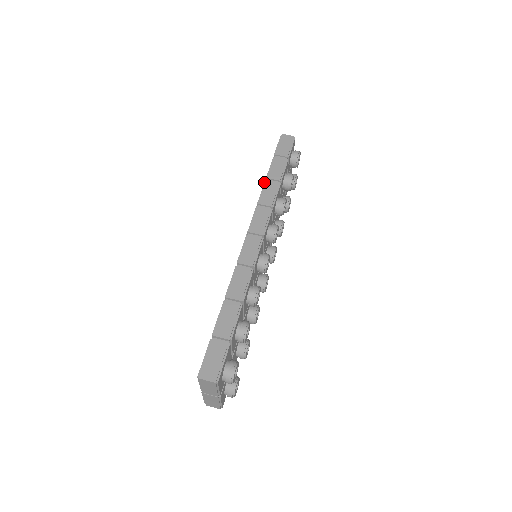
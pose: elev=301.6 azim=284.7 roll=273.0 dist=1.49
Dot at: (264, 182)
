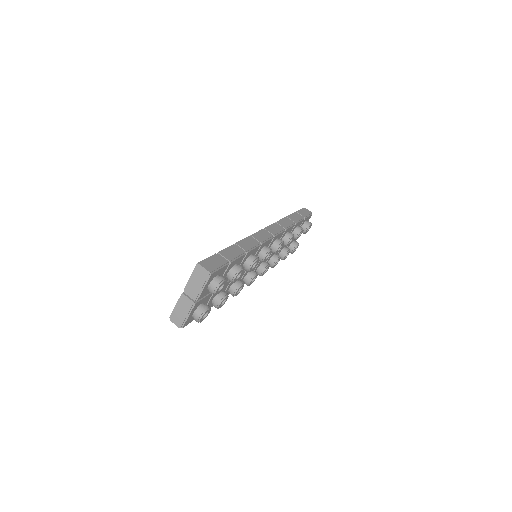
Dot at: (284, 217)
